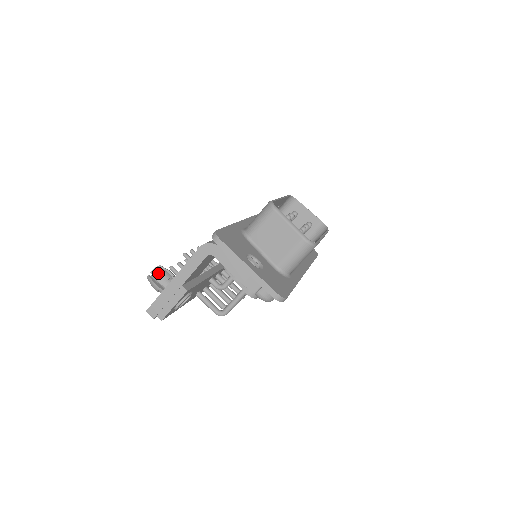
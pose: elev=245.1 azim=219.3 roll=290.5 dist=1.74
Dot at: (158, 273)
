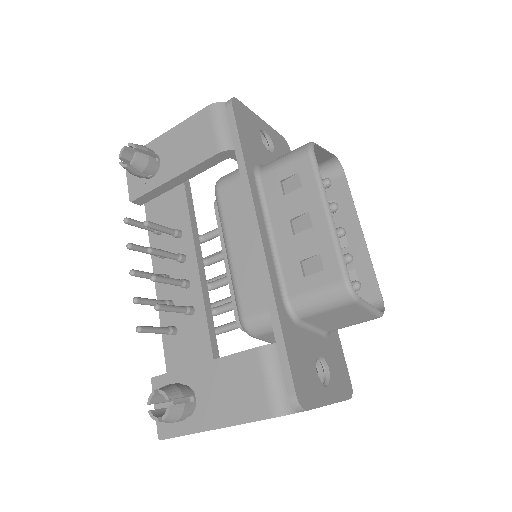
Dot at: (176, 416)
